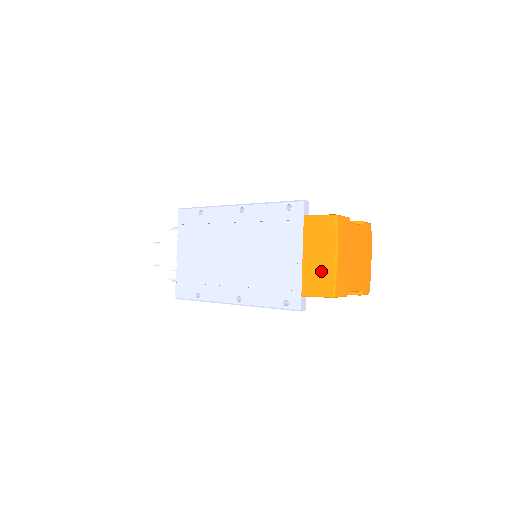
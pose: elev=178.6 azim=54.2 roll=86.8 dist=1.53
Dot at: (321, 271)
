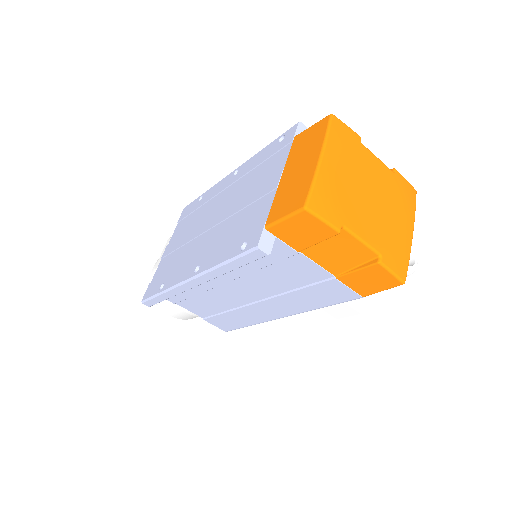
Dot at: (297, 183)
